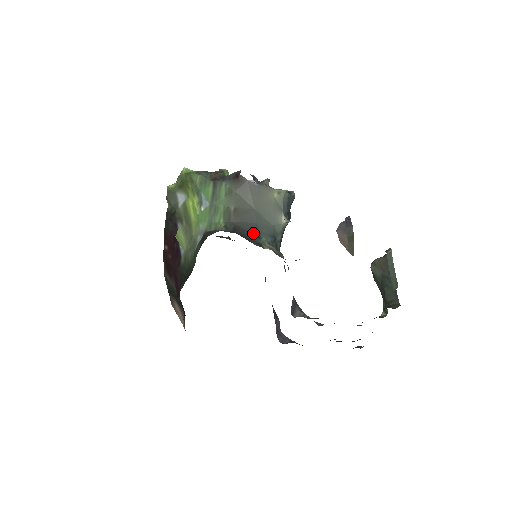
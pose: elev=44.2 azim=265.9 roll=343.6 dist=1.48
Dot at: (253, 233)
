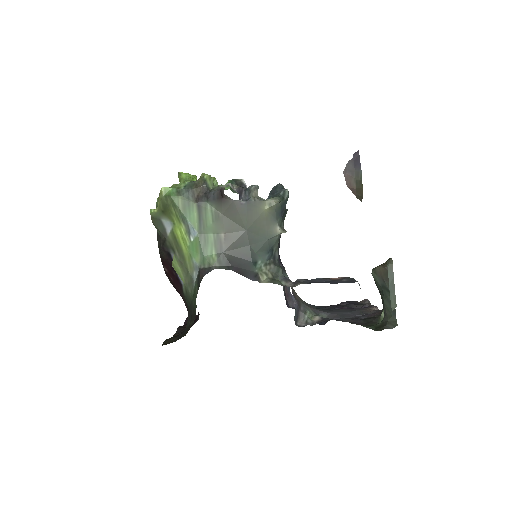
Dot at: (248, 260)
